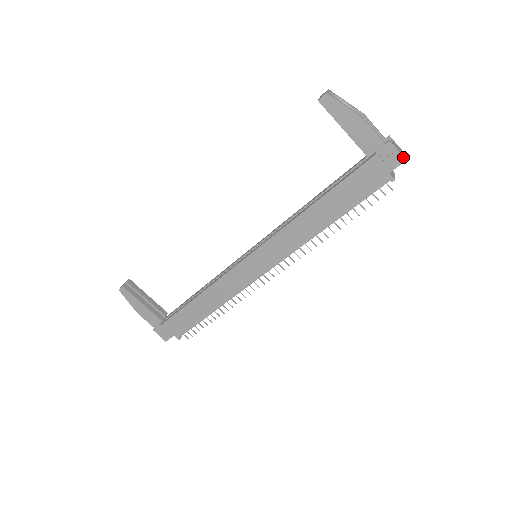
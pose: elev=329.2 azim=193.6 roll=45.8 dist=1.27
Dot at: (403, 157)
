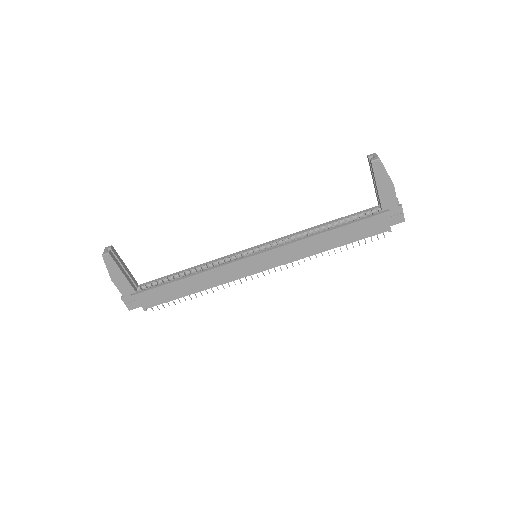
Dot at: (404, 219)
